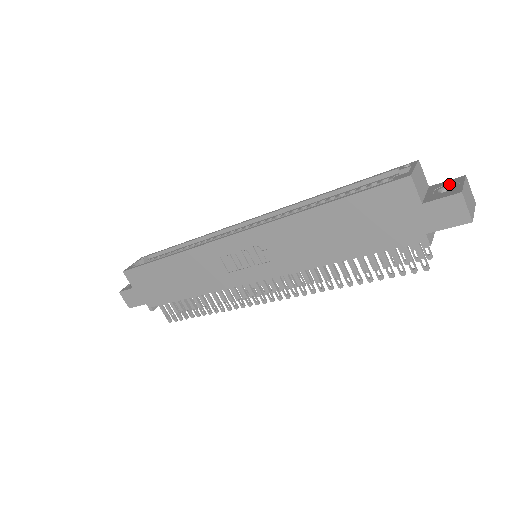
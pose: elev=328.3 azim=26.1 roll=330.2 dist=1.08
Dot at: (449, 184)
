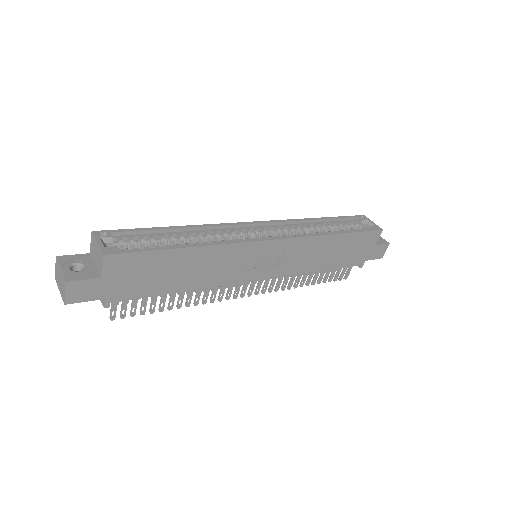
Dot at: occluded
